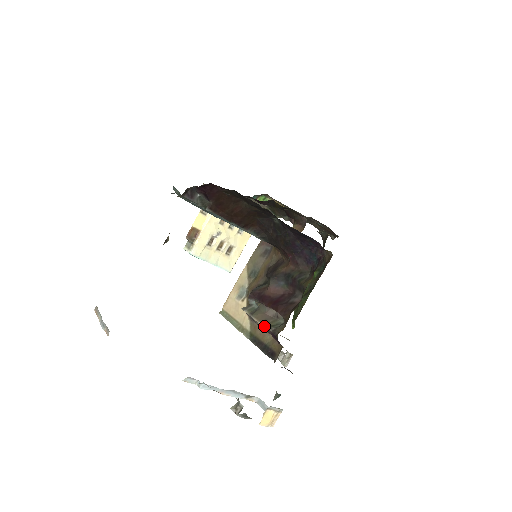
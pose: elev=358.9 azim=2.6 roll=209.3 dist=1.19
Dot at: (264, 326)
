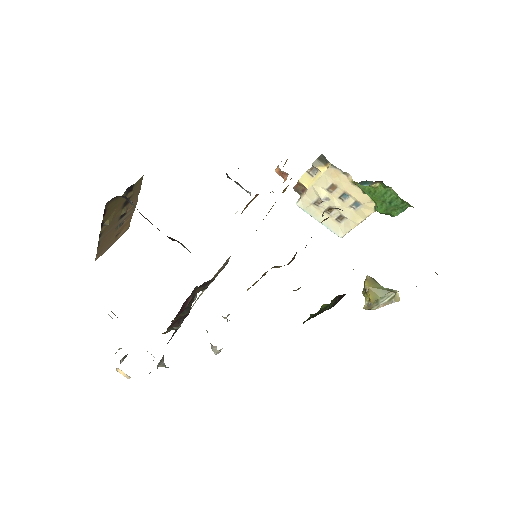
Dot at: occluded
